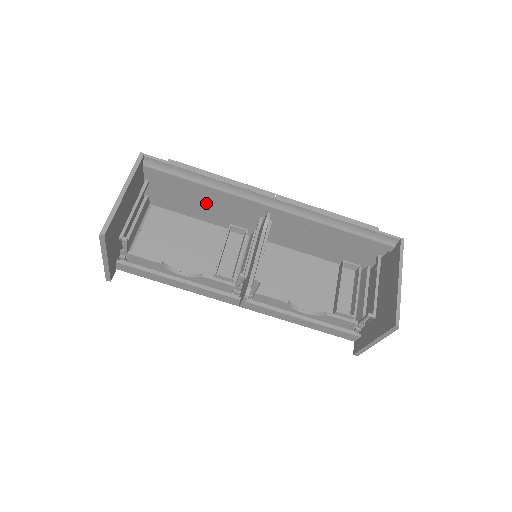
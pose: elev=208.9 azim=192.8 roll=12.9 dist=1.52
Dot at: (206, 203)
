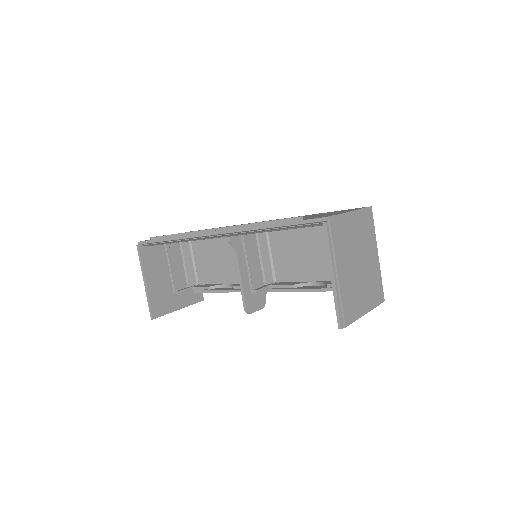
Dot at: occluded
